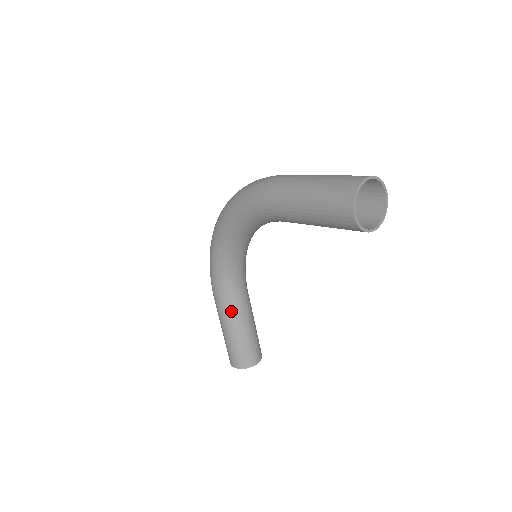
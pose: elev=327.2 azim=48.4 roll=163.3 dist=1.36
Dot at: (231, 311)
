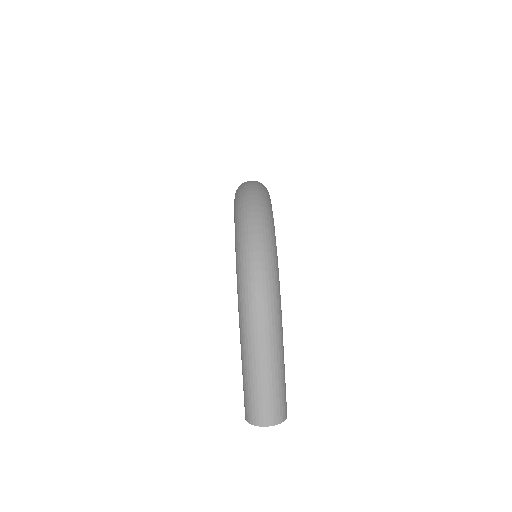
Dot at: occluded
